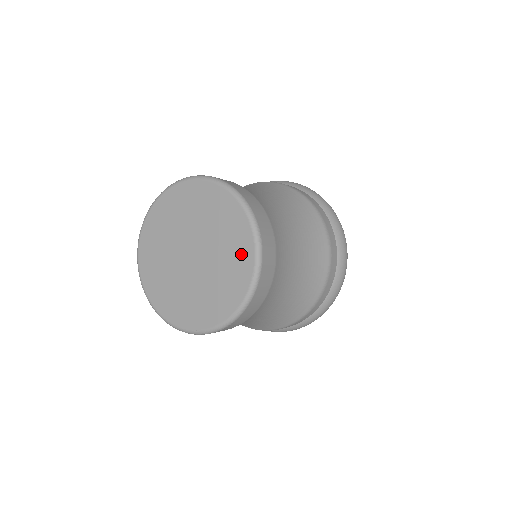
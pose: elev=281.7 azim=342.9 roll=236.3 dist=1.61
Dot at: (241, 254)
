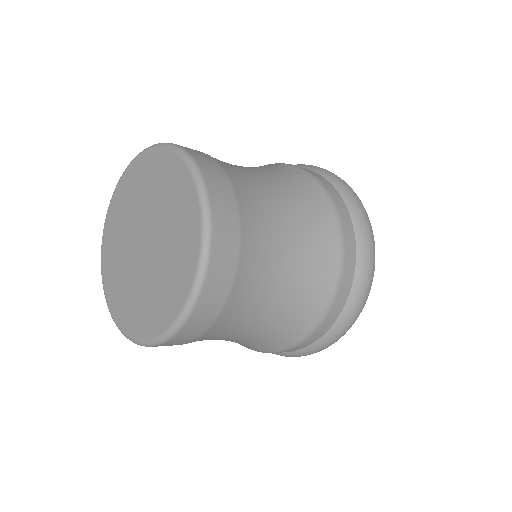
Dot at: (146, 320)
